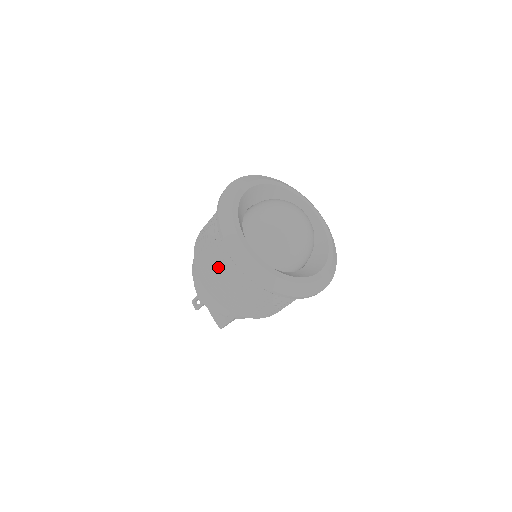
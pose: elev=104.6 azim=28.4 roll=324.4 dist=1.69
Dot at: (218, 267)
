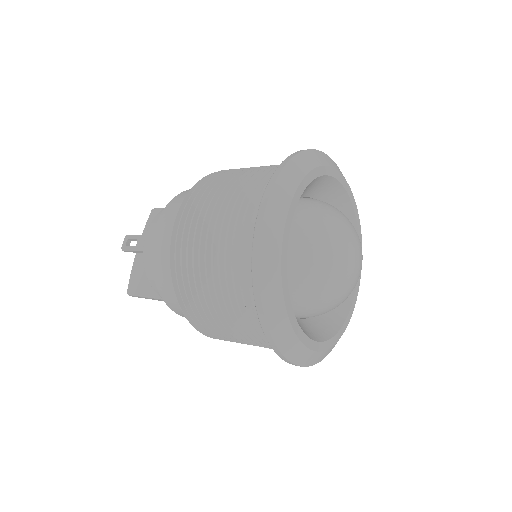
Dot at: (218, 226)
